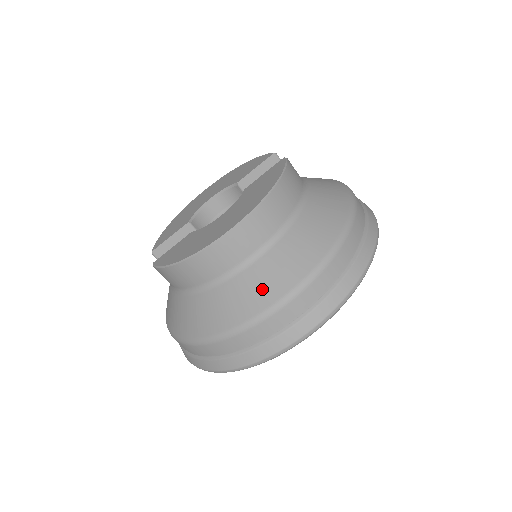
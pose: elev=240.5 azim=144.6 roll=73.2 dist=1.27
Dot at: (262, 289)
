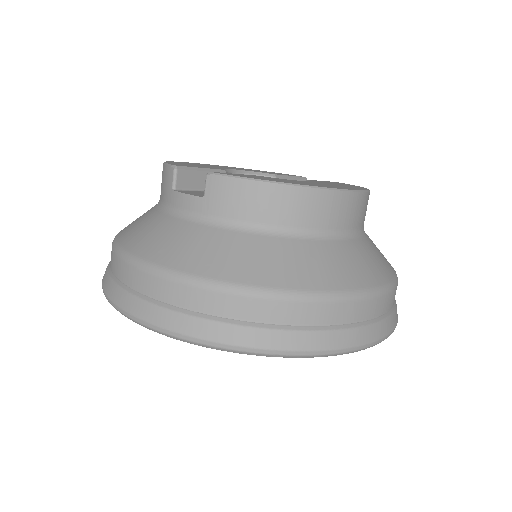
Dot at: (360, 267)
